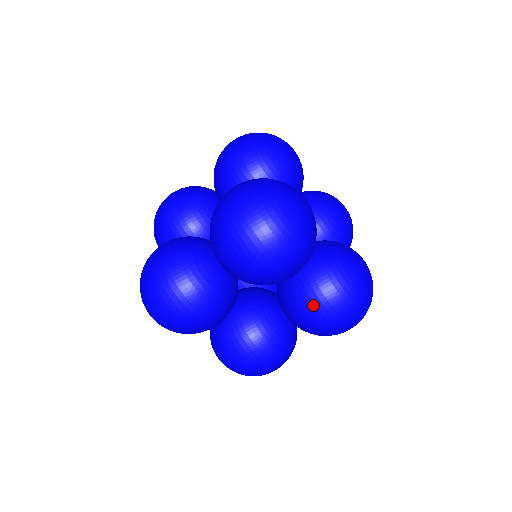
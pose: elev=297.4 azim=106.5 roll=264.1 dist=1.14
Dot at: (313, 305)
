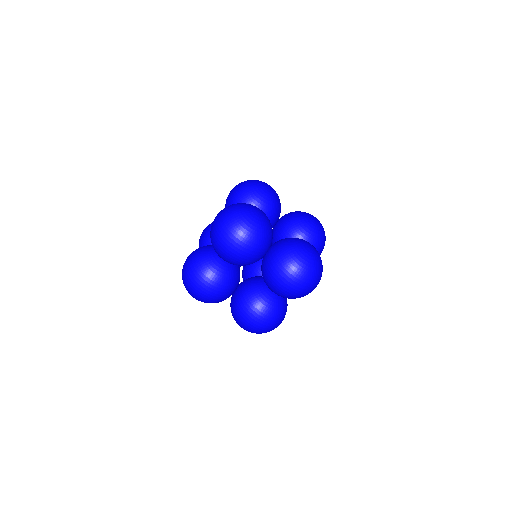
Dot at: (274, 274)
